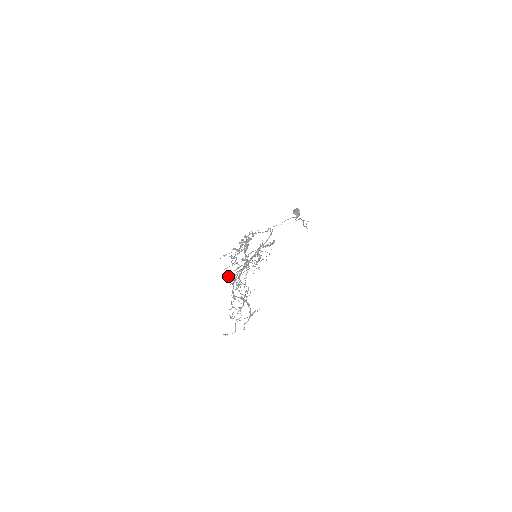
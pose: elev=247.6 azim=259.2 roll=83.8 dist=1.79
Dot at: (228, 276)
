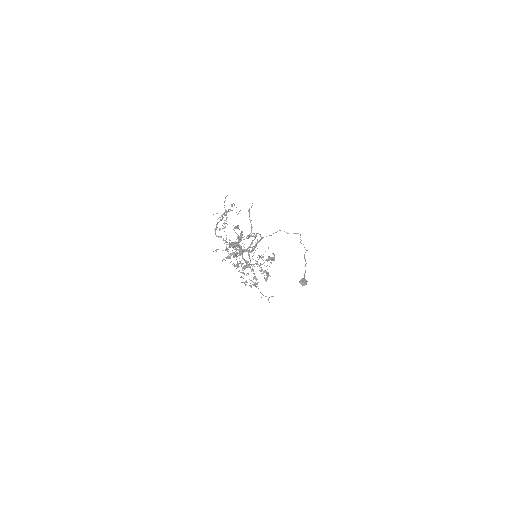
Dot at: occluded
